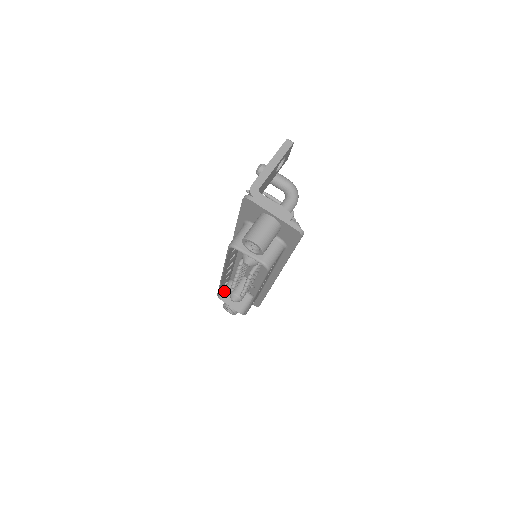
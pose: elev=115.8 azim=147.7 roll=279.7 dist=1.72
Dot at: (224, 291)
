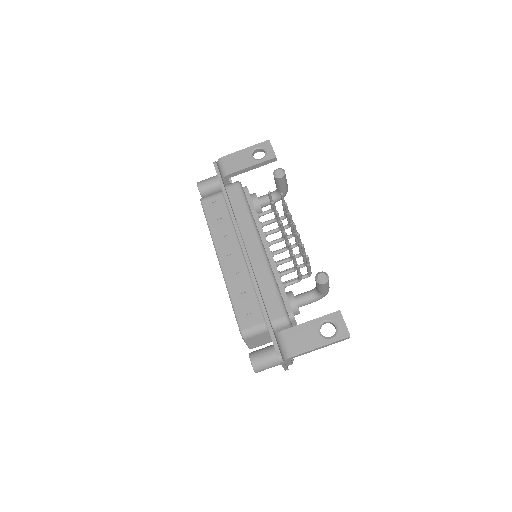
Dot at: (209, 197)
